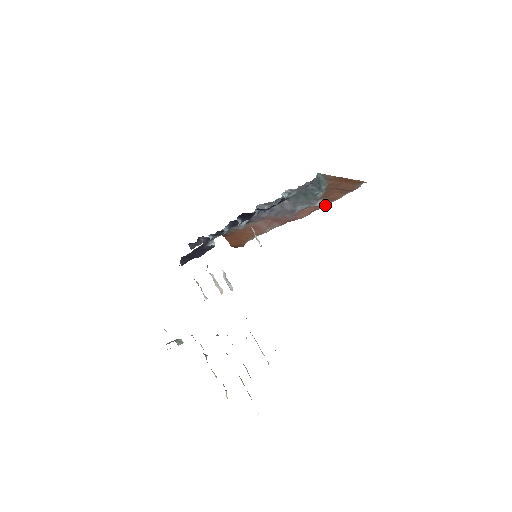
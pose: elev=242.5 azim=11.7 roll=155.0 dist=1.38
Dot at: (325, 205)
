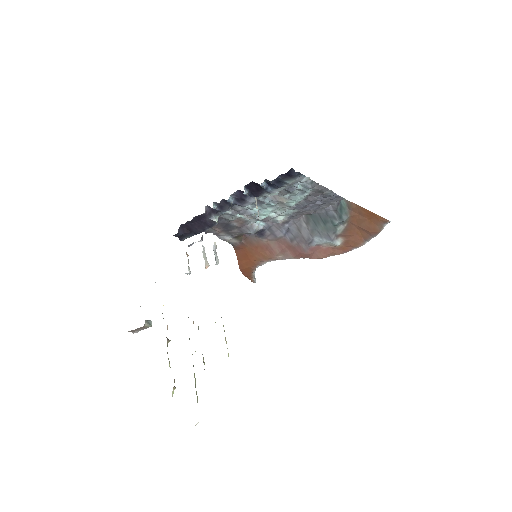
Dot at: (345, 251)
